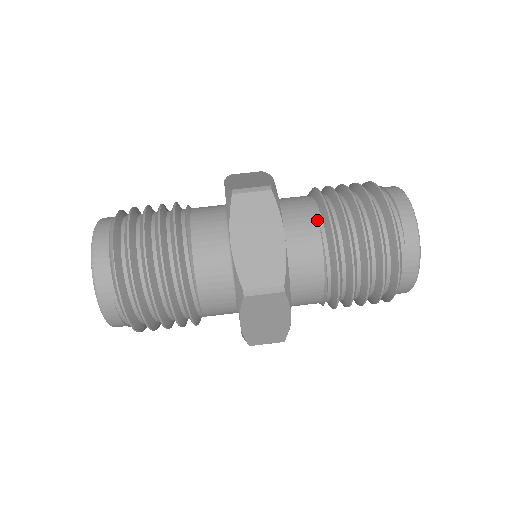
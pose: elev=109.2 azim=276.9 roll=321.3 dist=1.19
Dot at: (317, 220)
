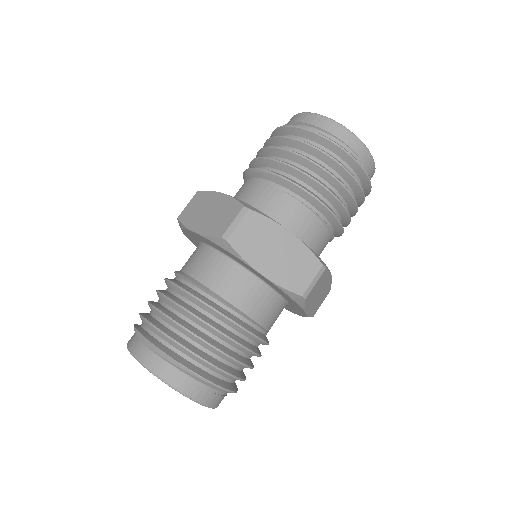
Dot at: (288, 195)
